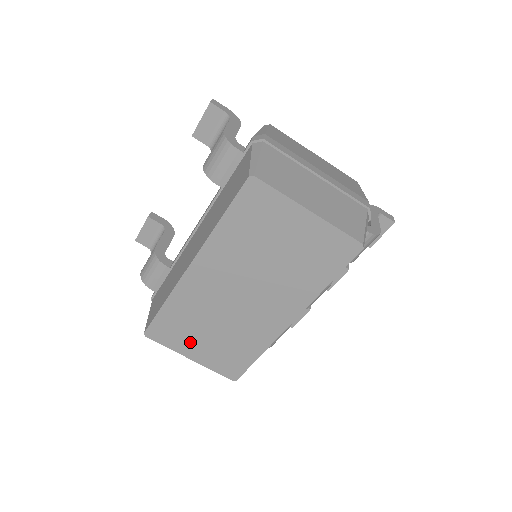
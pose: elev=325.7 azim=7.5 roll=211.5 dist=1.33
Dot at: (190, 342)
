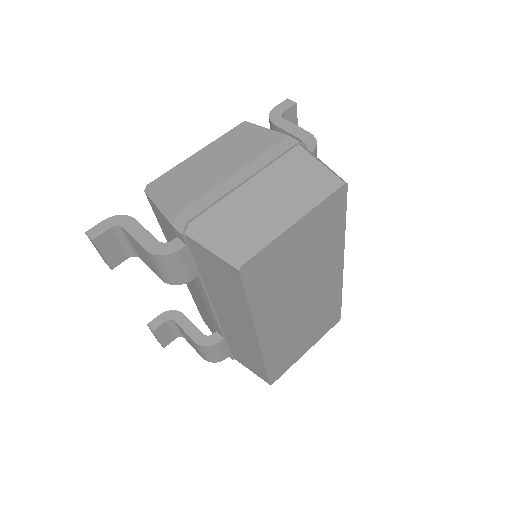
Dot at: (298, 349)
